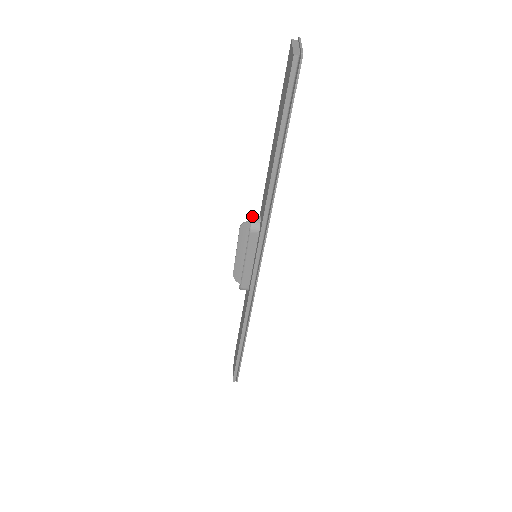
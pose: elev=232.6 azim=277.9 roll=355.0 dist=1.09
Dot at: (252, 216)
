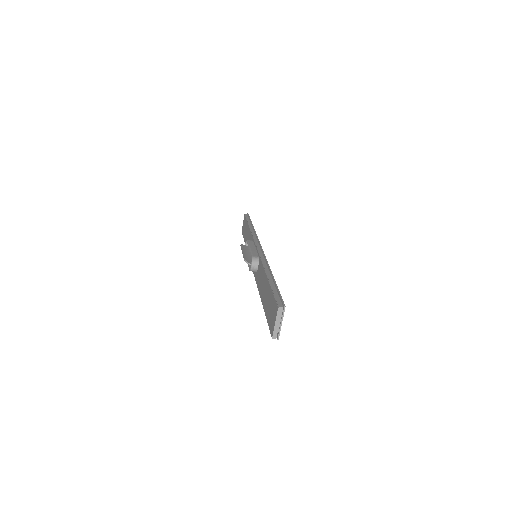
Dot at: (252, 265)
